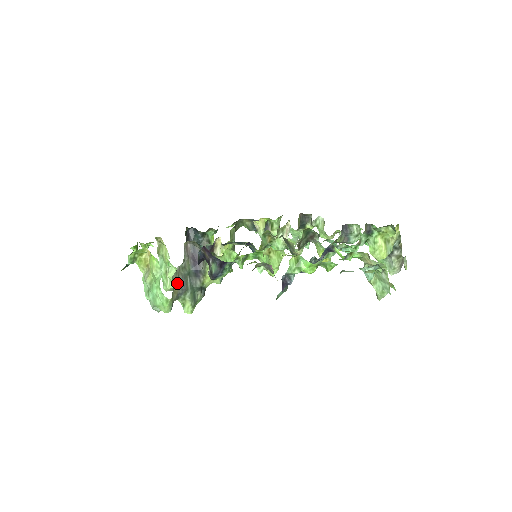
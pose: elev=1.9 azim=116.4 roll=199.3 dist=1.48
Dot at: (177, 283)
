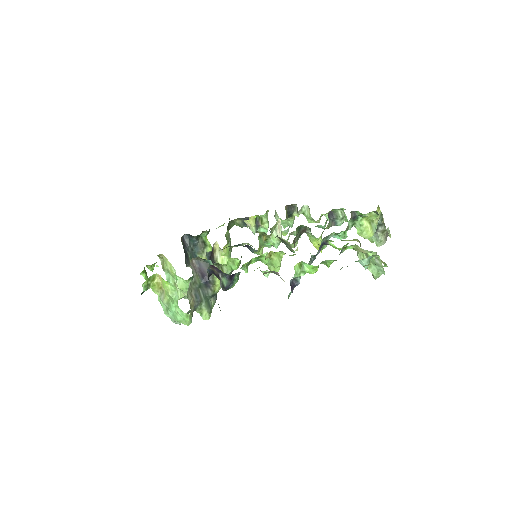
Dot at: (192, 297)
